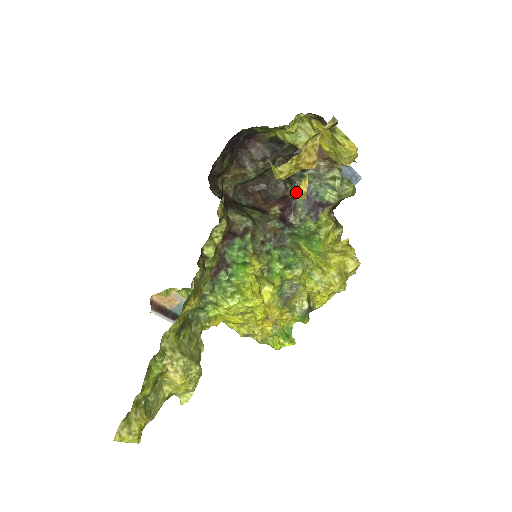
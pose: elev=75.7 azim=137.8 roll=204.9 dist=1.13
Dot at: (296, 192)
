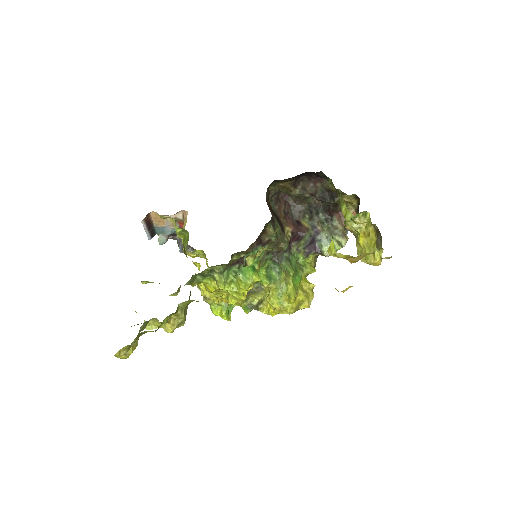
Dot at: (310, 229)
